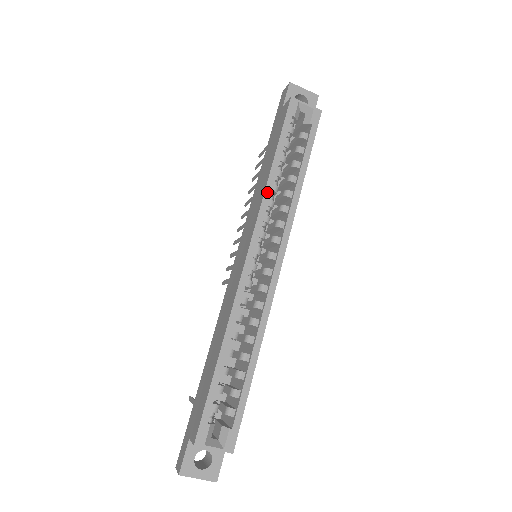
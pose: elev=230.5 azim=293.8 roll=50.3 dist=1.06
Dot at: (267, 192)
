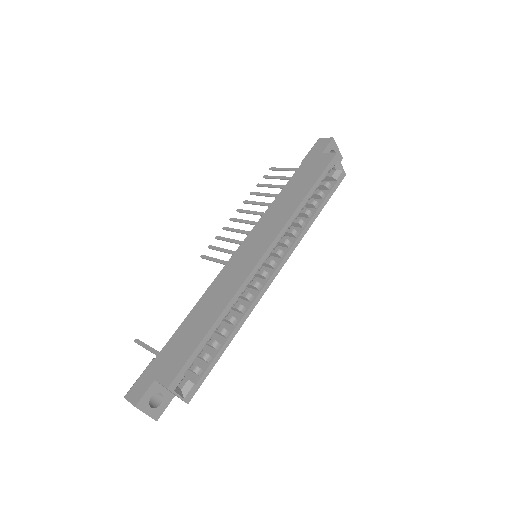
Dot at: (293, 216)
